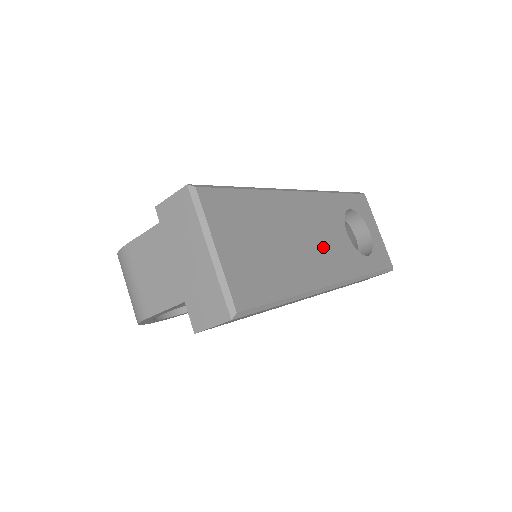
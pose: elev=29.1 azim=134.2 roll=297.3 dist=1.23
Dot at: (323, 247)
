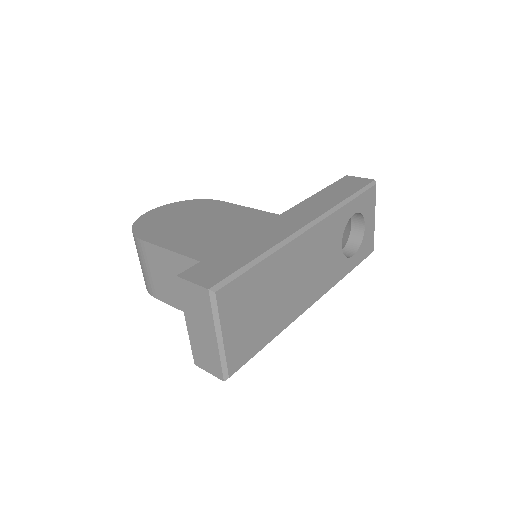
Dot at: (314, 275)
